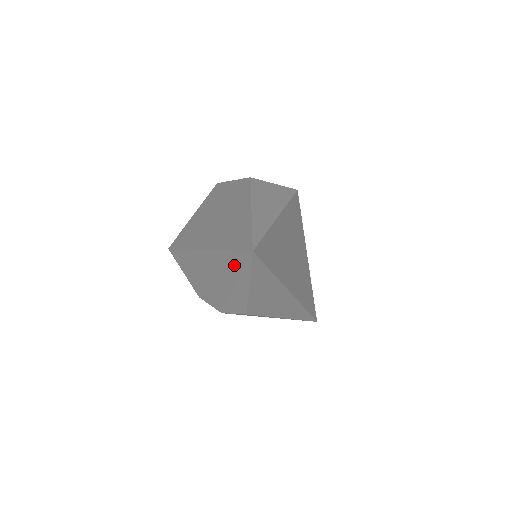
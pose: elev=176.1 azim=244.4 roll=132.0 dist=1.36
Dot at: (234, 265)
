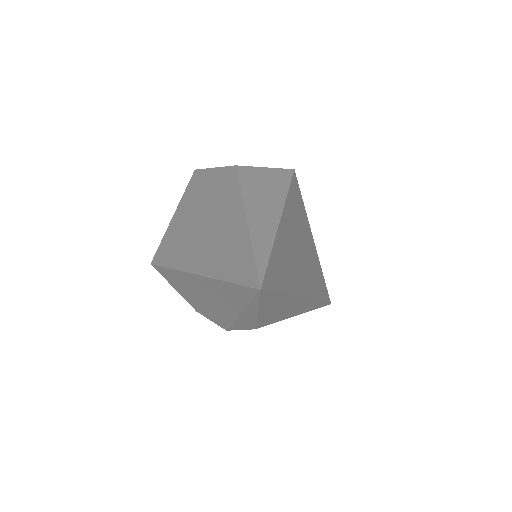
Dot at: (236, 296)
